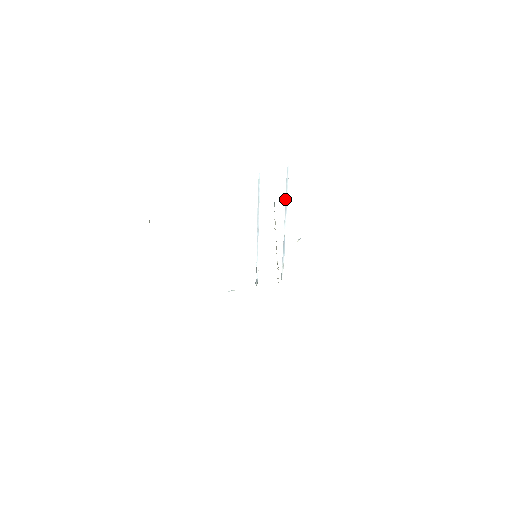
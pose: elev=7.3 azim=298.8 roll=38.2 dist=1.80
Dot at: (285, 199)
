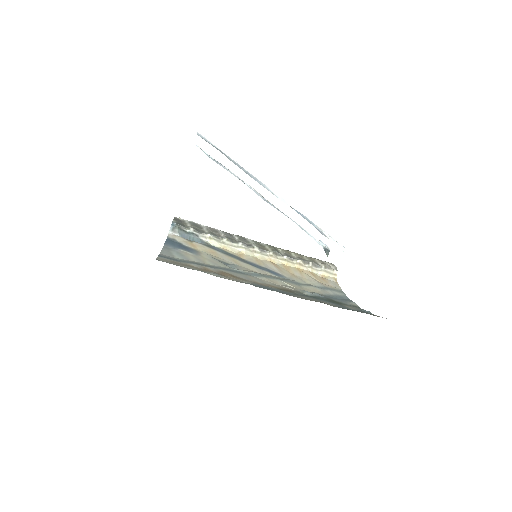
Dot at: occluded
